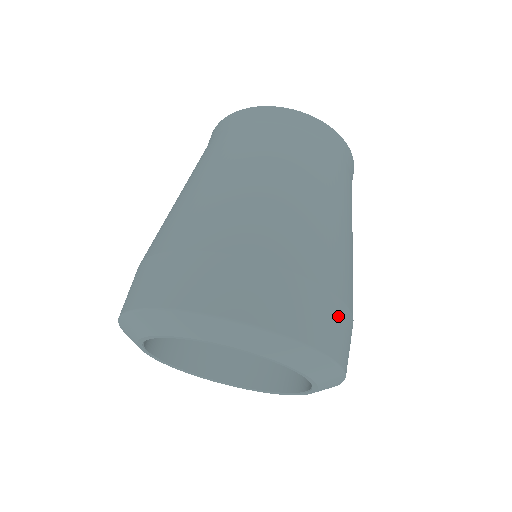
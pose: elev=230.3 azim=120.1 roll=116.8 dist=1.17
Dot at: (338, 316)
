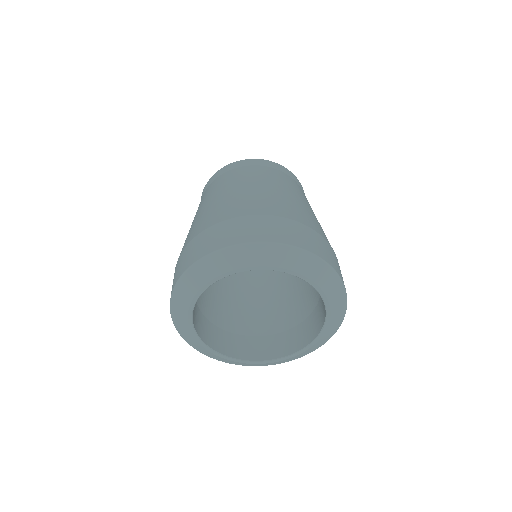
Dot at: (287, 225)
